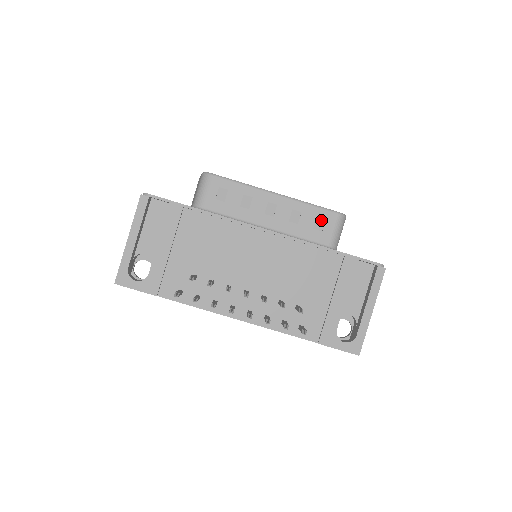
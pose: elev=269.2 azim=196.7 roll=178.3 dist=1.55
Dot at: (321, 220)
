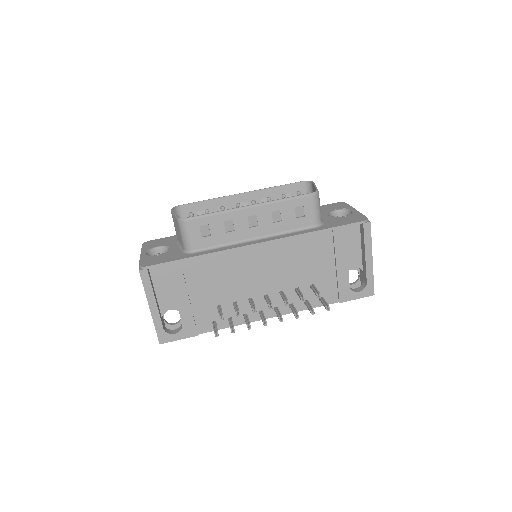
Dot at: (299, 208)
